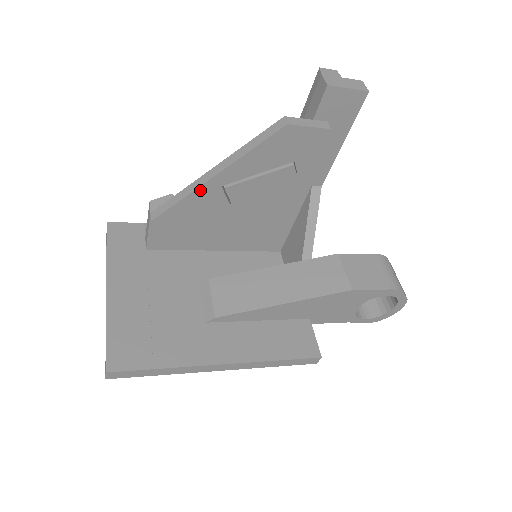
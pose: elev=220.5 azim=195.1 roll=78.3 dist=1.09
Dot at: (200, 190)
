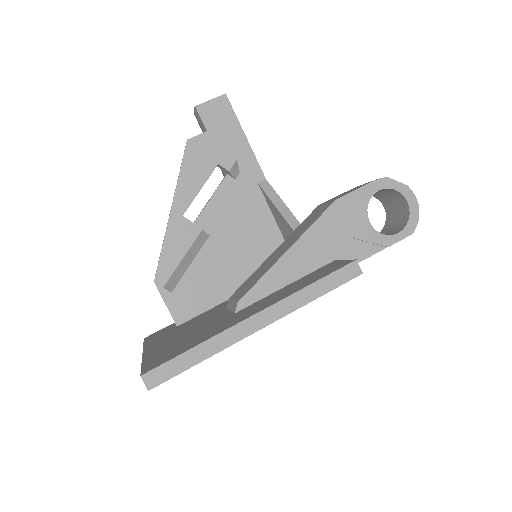
Dot at: (170, 229)
